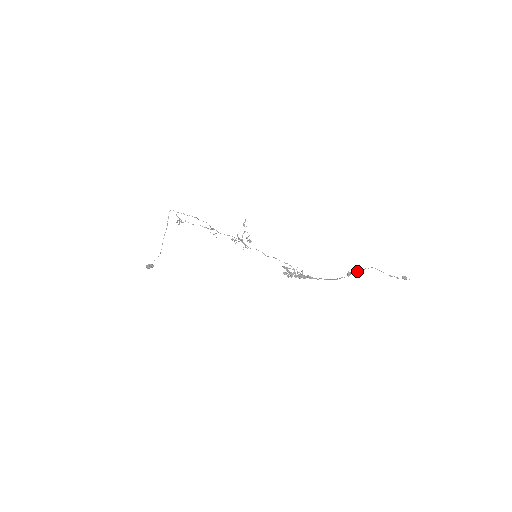
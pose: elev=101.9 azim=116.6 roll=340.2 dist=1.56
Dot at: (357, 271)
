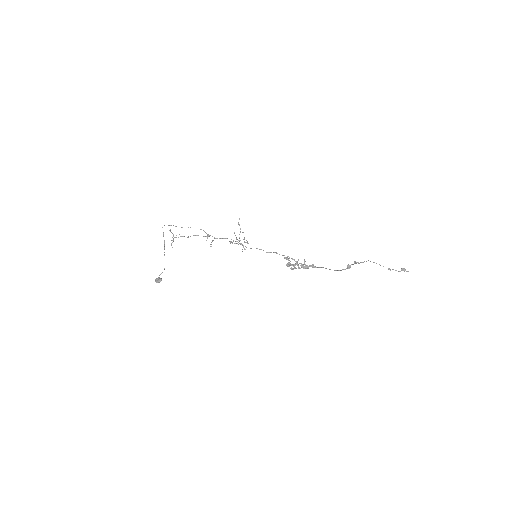
Dot at: occluded
